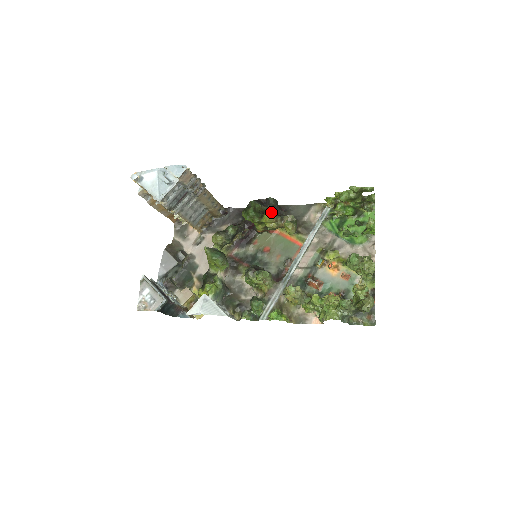
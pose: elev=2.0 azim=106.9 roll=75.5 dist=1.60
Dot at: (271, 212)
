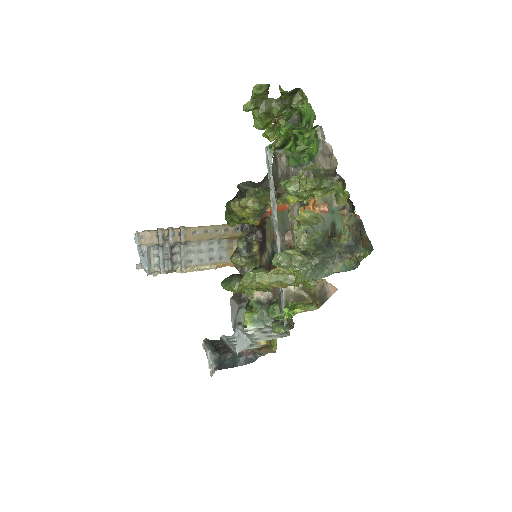
Dot at: (233, 202)
